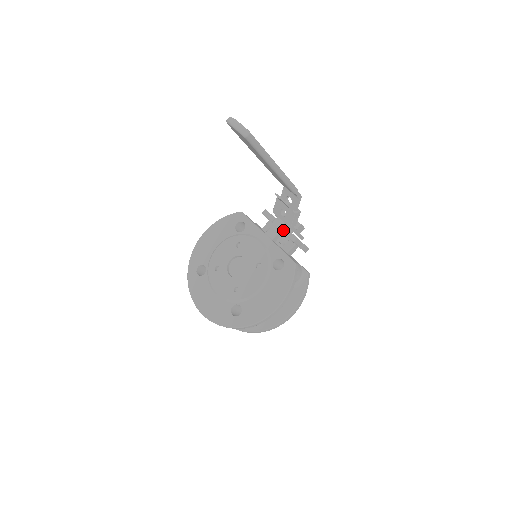
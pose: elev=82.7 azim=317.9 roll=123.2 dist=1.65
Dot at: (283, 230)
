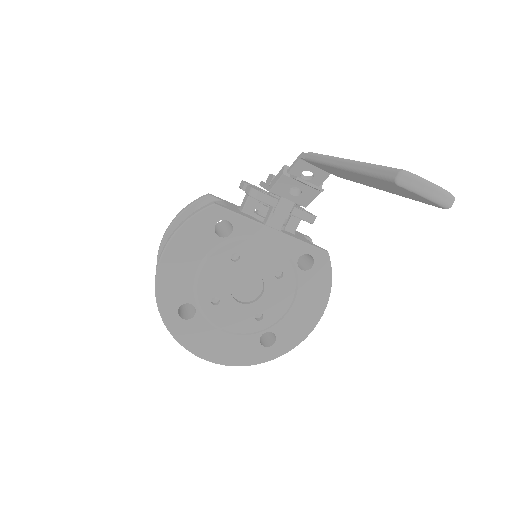
Dot at: (297, 214)
